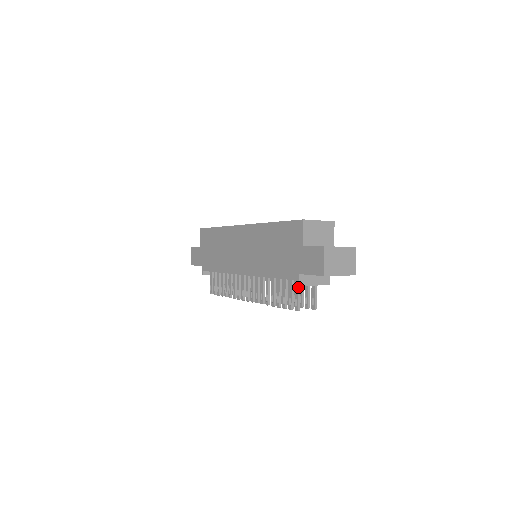
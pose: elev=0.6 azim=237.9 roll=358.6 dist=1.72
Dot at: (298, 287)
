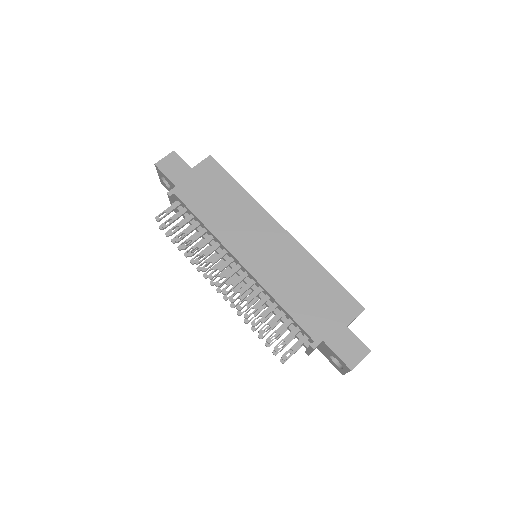
Dot at: (303, 343)
